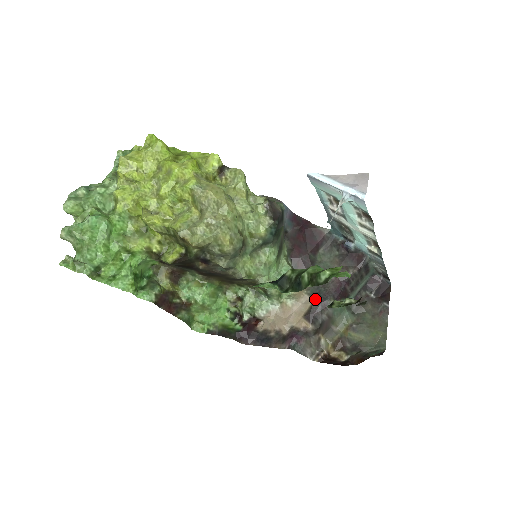
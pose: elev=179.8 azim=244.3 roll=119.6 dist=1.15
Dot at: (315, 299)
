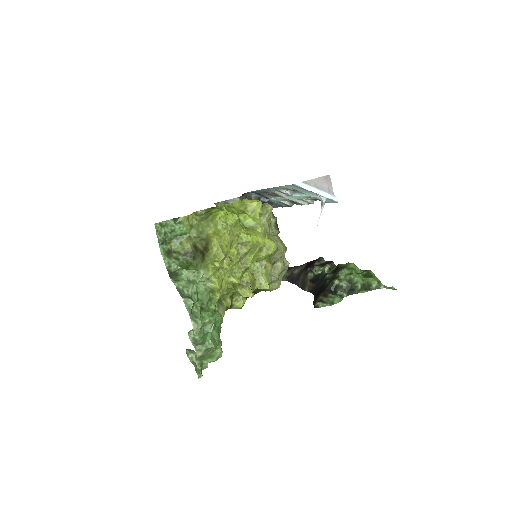
Dot at: occluded
